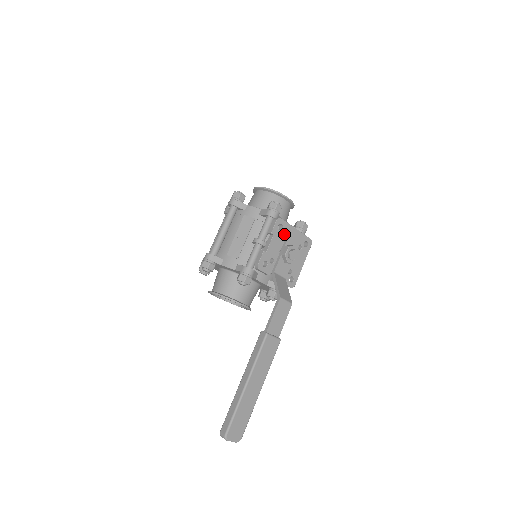
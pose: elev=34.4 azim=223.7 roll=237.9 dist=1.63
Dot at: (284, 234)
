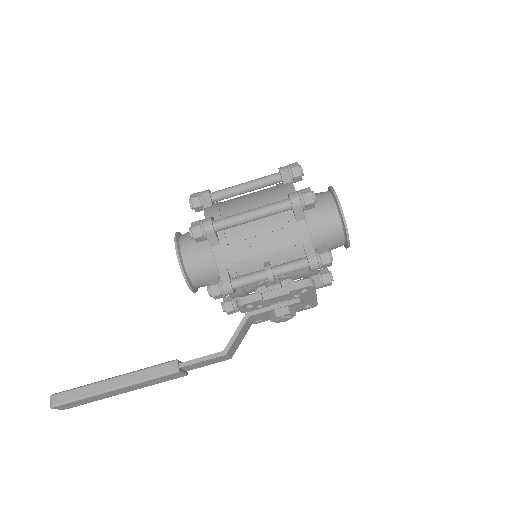
Dot at: (300, 295)
